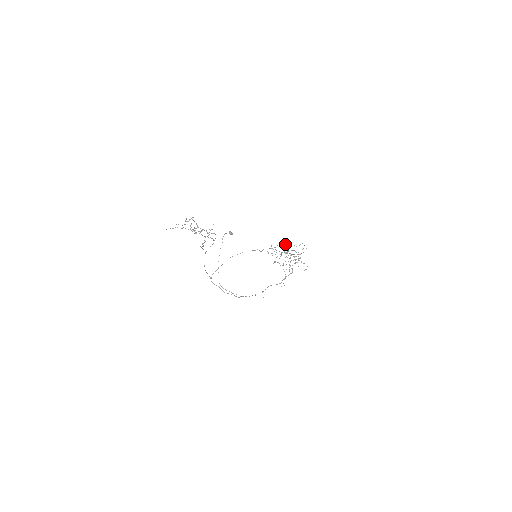
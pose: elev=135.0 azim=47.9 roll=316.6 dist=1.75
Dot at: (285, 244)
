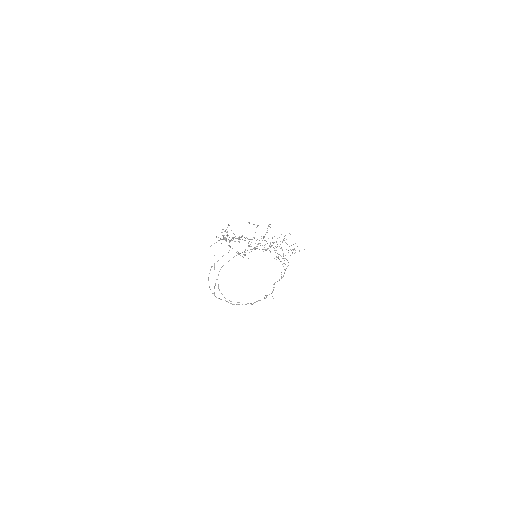
Dot at: occluded
